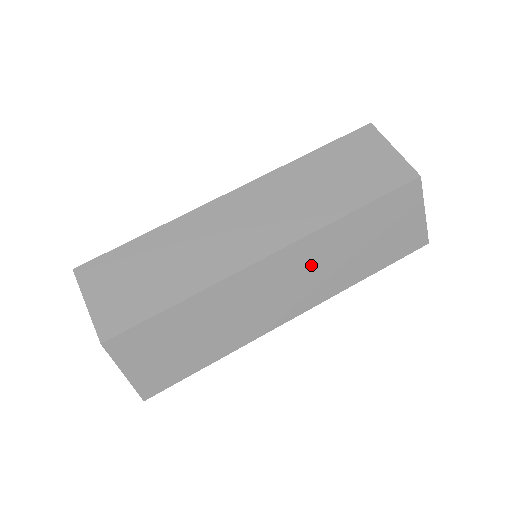
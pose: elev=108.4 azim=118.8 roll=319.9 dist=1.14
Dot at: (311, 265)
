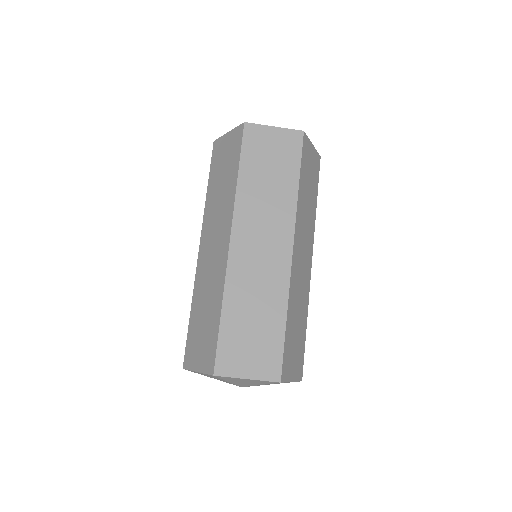
Dot at: (303, 231)
